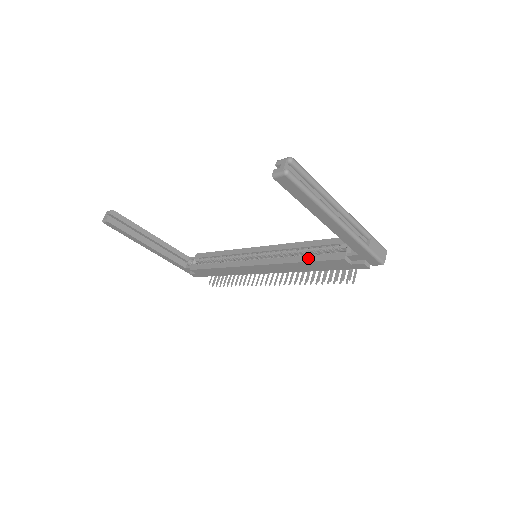
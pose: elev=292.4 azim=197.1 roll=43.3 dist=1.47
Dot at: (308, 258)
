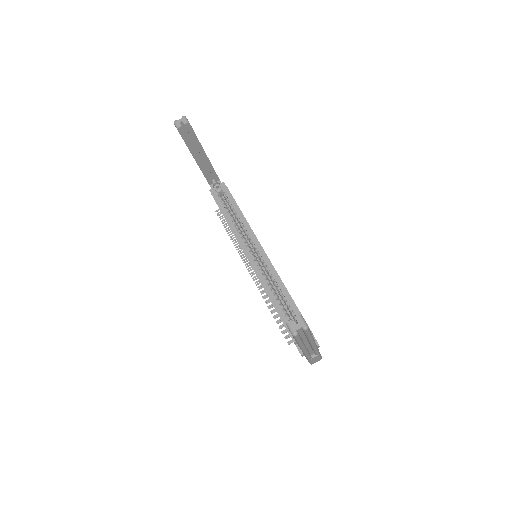
Dot at: (279, 309)
